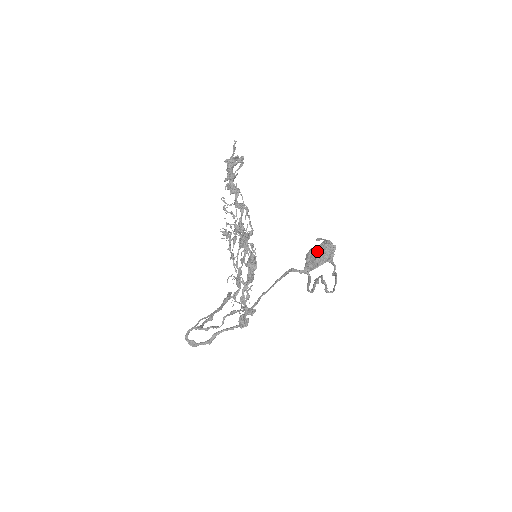
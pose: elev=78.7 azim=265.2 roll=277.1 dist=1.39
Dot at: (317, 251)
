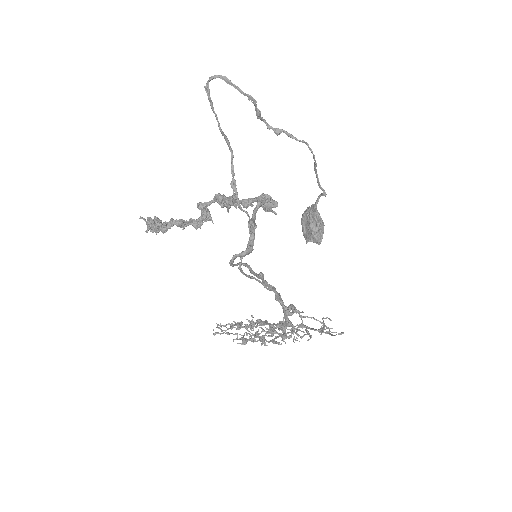
Dot at: (304, 223)
